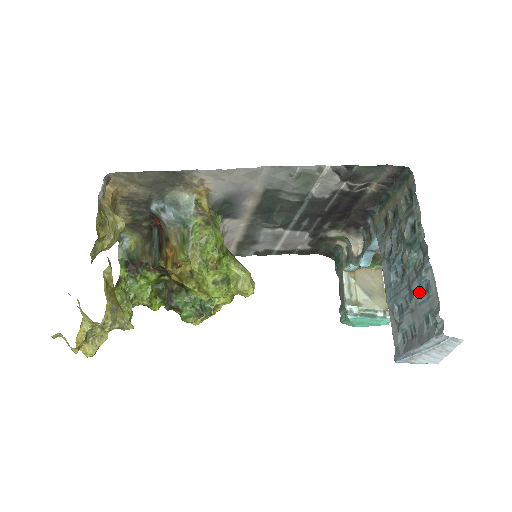
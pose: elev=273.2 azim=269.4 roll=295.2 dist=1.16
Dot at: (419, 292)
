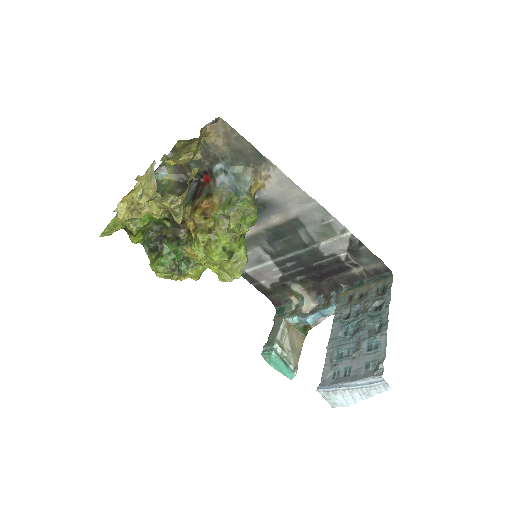
Dot at: (367, 347)
